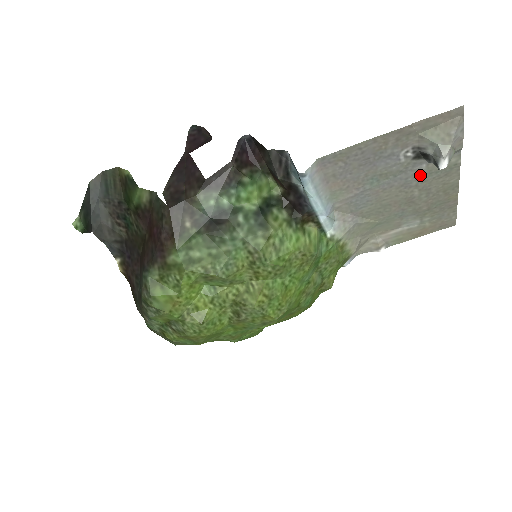
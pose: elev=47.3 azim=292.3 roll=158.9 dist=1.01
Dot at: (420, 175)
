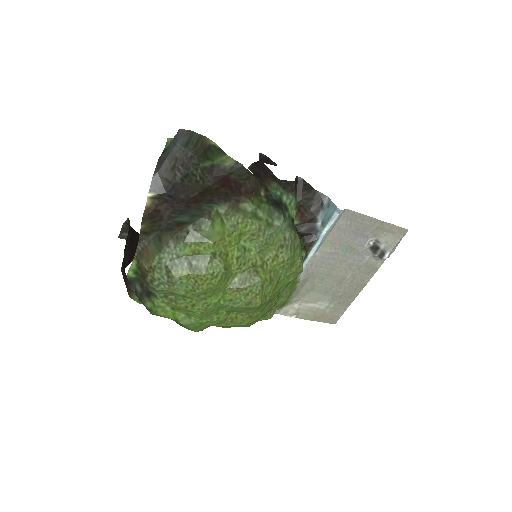
Dot at: (361, 263)
